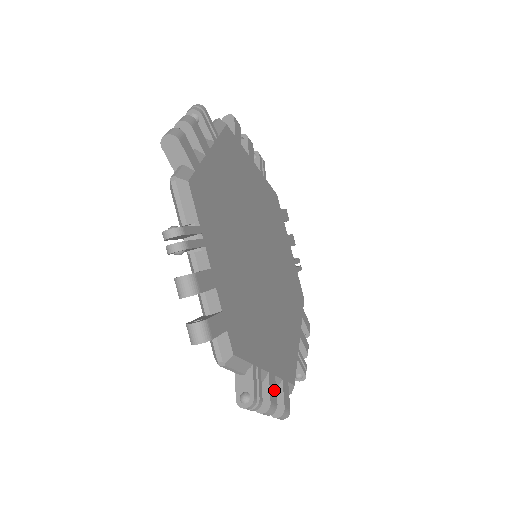
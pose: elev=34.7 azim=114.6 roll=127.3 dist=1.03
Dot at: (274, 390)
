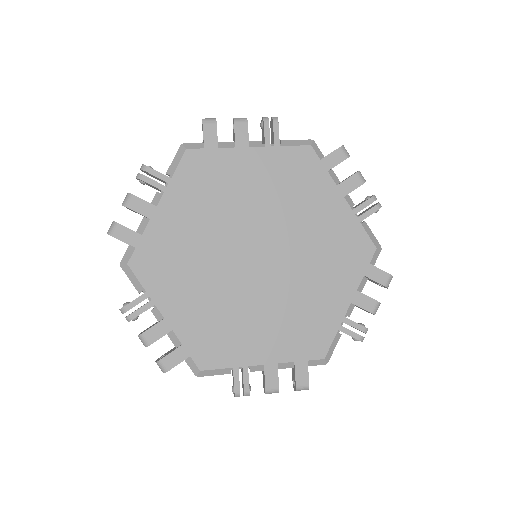
Dot at: (366, 300)
